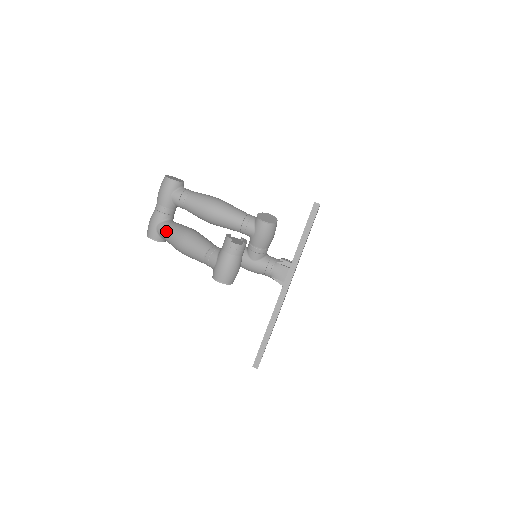
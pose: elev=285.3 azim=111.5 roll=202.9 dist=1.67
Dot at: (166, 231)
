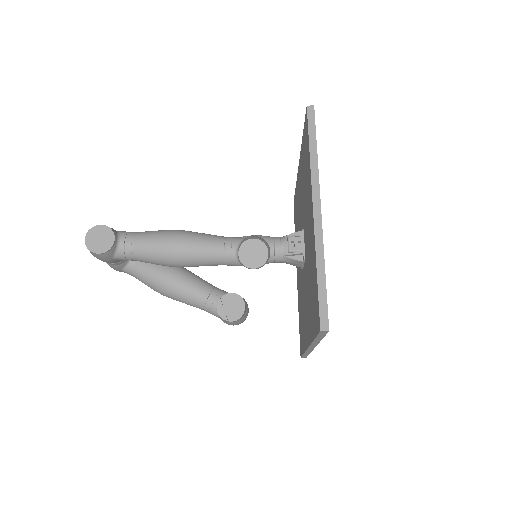
Dot at: occluded
